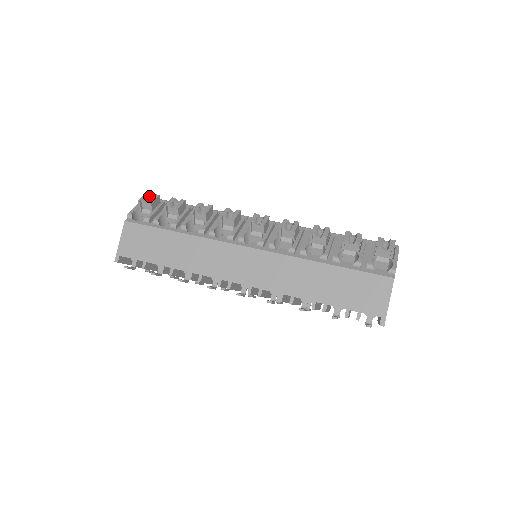
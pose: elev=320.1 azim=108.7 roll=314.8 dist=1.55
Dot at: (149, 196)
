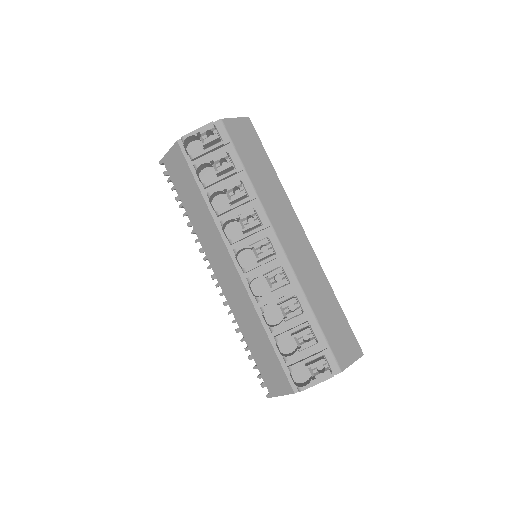
Dot at: (211, 130)
